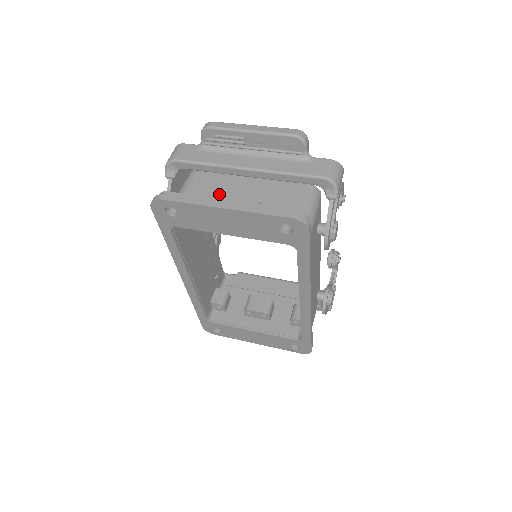
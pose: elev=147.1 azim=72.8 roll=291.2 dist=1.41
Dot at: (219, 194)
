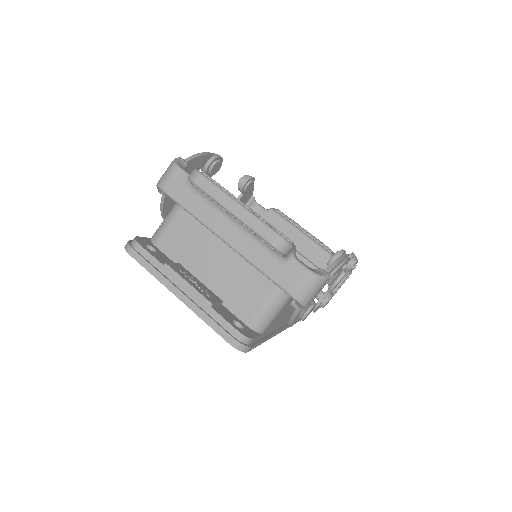
Dot at: (198, 244)
